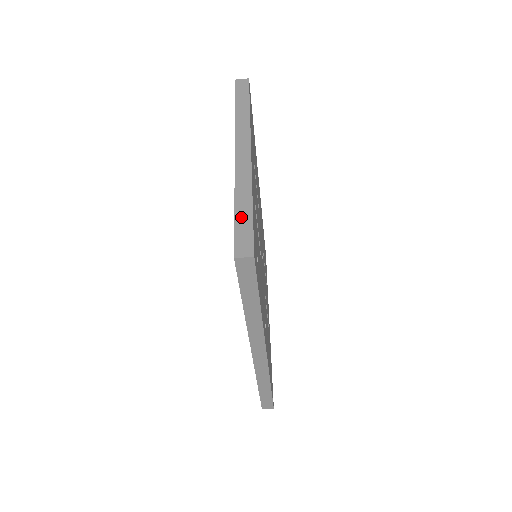
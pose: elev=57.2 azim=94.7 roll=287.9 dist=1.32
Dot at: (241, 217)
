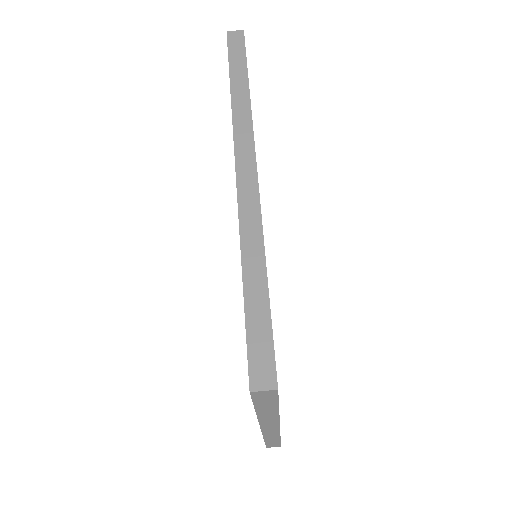
Dot at: occluded
